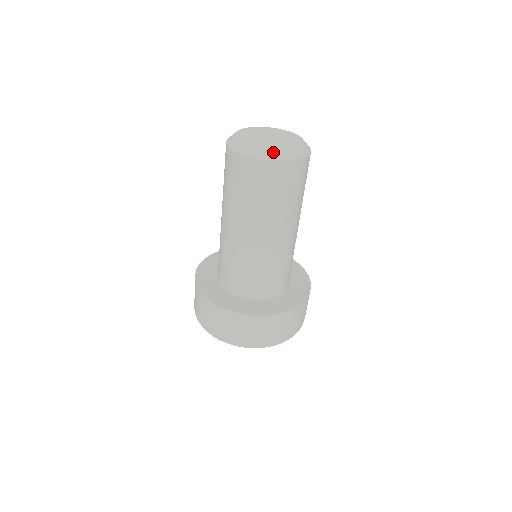
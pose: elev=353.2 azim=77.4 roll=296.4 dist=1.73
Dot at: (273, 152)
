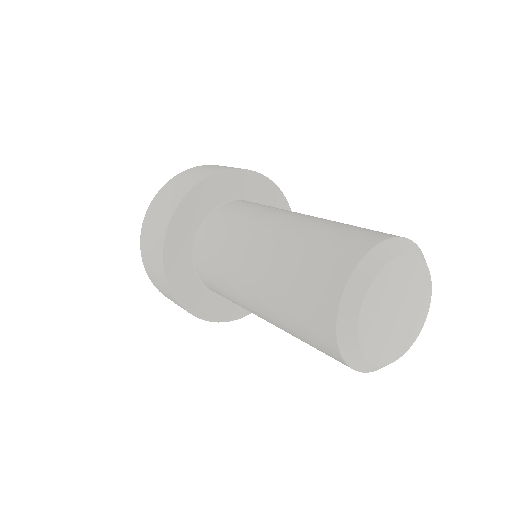
Dot at: occluded
